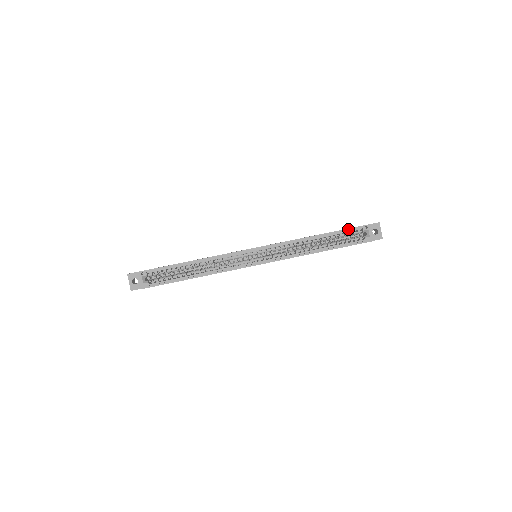
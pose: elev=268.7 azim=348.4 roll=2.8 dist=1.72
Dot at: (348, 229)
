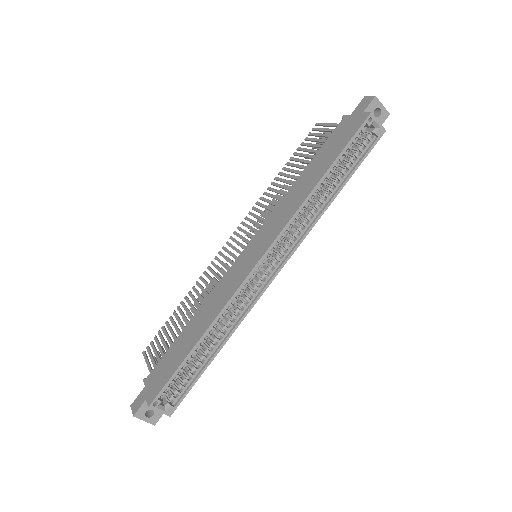
Dot at: (351, 140)
